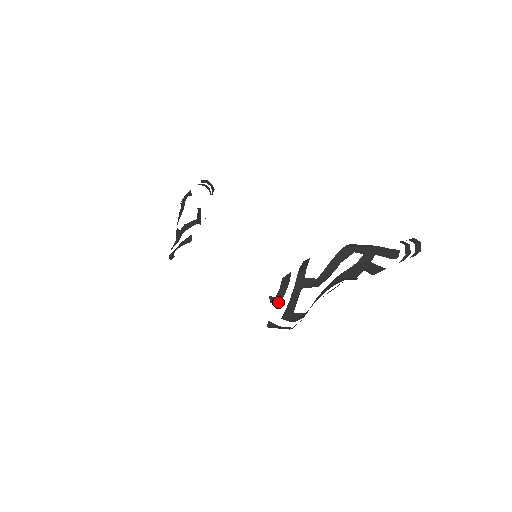
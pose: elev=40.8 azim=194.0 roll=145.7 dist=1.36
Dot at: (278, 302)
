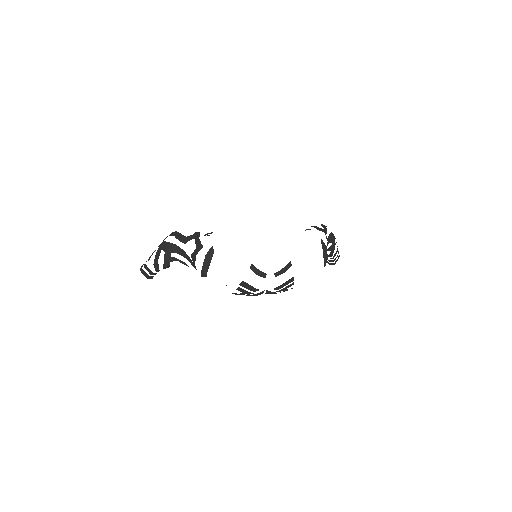
Dot at: occluded
